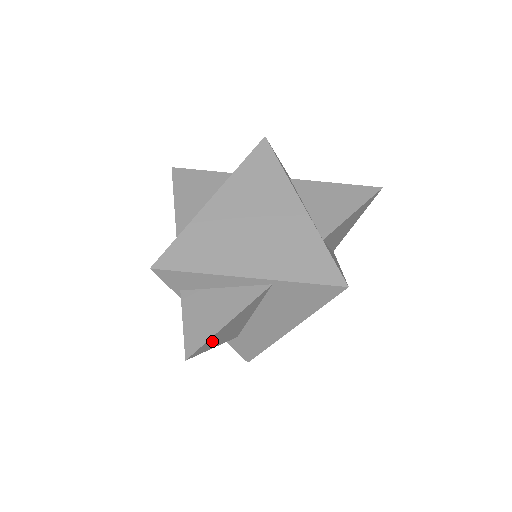
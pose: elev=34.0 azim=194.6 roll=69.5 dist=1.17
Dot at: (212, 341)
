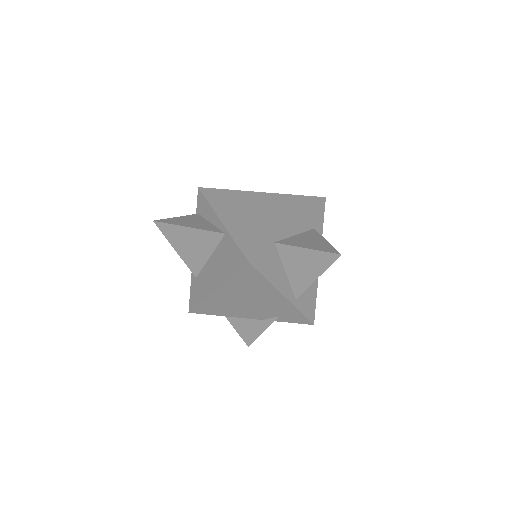
Dot at: (174, 233)
